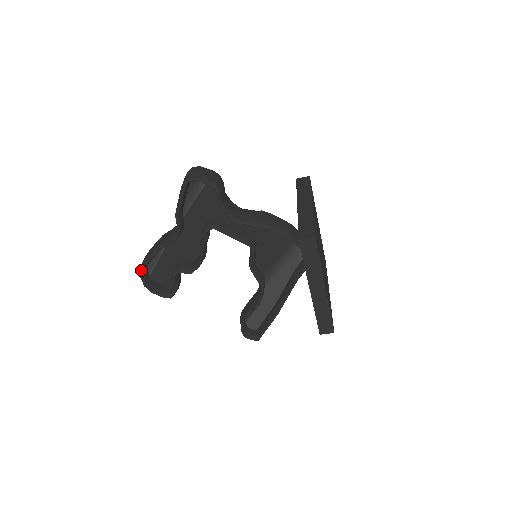
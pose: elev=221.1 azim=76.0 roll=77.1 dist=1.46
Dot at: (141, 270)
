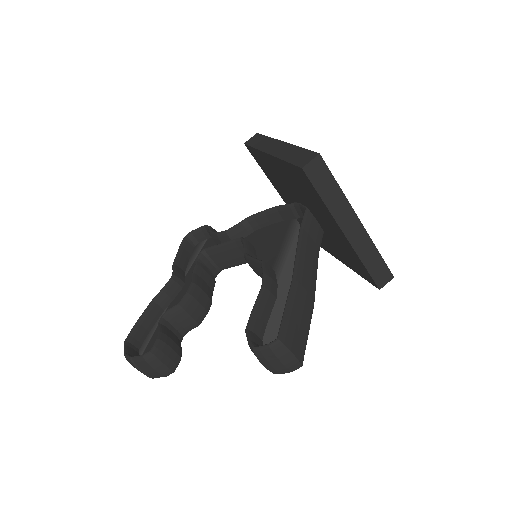
Dot at: (127, 336)
